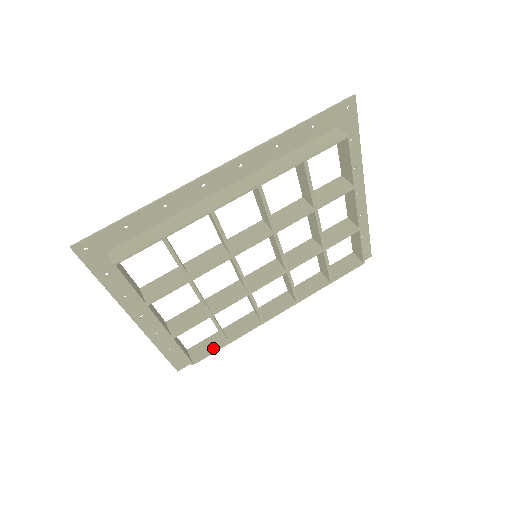
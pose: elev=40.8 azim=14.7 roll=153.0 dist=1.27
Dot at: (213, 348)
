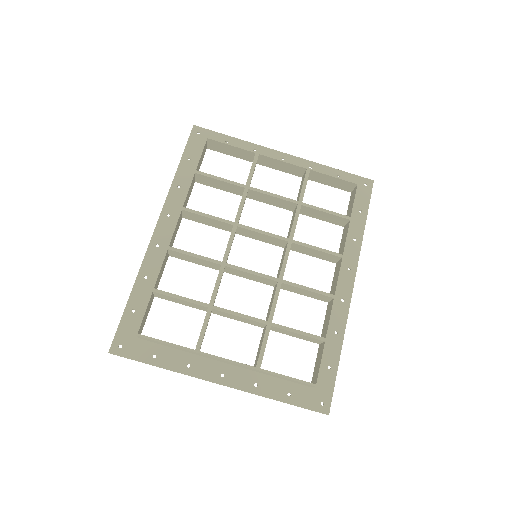
Dot at: (320, 357)
